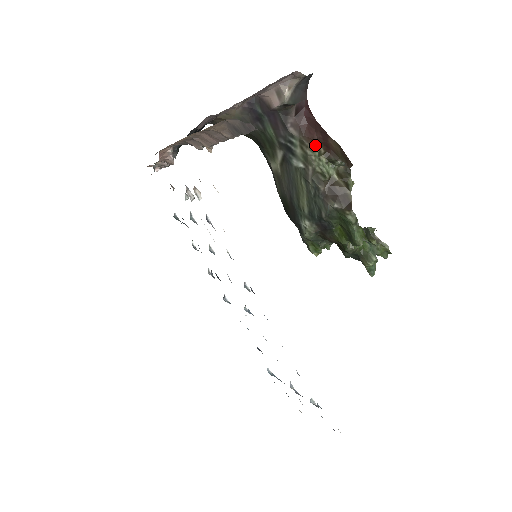
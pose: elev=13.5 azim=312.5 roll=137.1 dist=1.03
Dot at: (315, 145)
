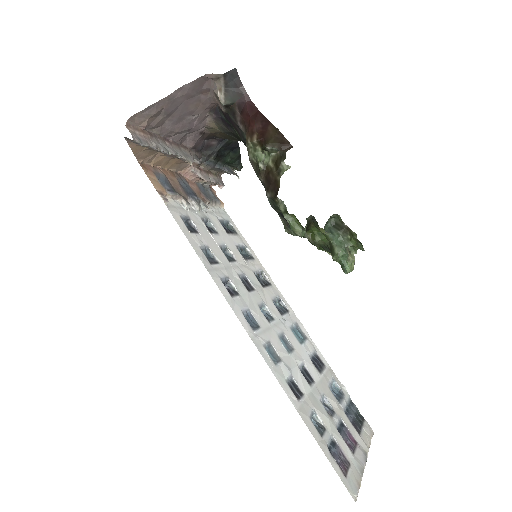
Dot at: (250, 137)
